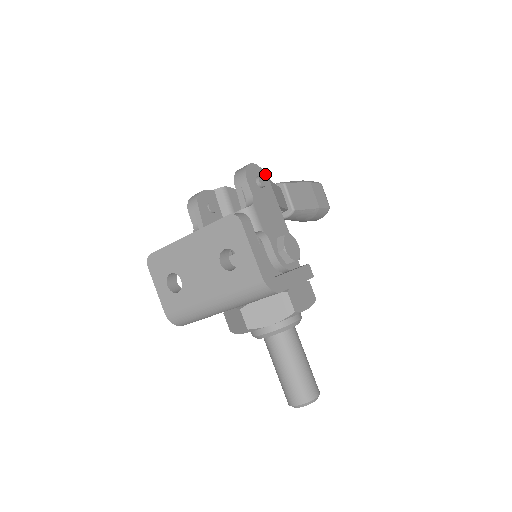
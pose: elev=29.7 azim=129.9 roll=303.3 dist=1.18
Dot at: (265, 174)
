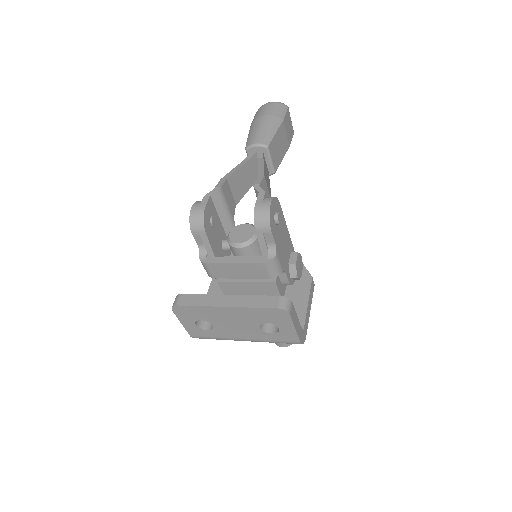
Dot at: (277, 199)
